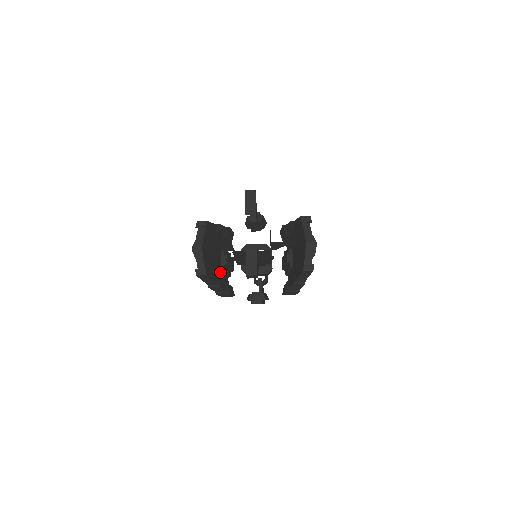
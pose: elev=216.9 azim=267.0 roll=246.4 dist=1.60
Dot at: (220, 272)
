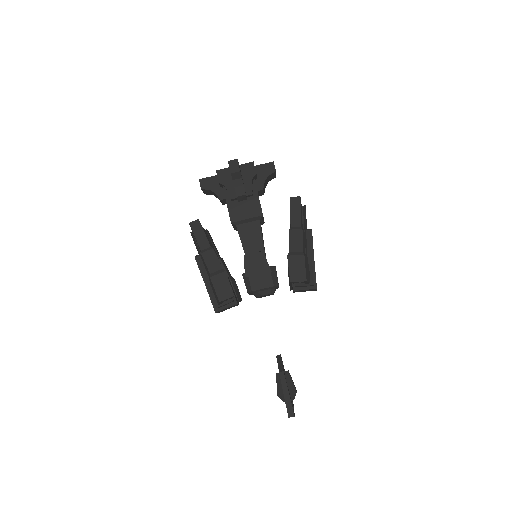
Dot at: occluded
